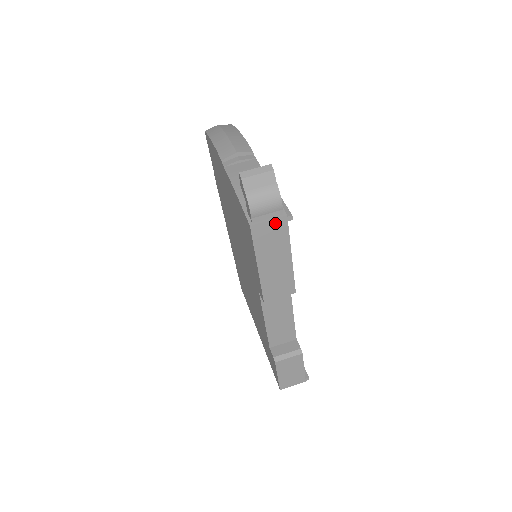
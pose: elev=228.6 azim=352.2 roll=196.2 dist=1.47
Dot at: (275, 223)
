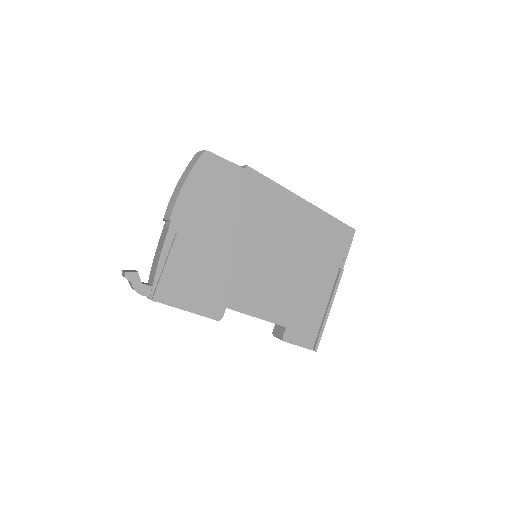
Dot at: occluded
